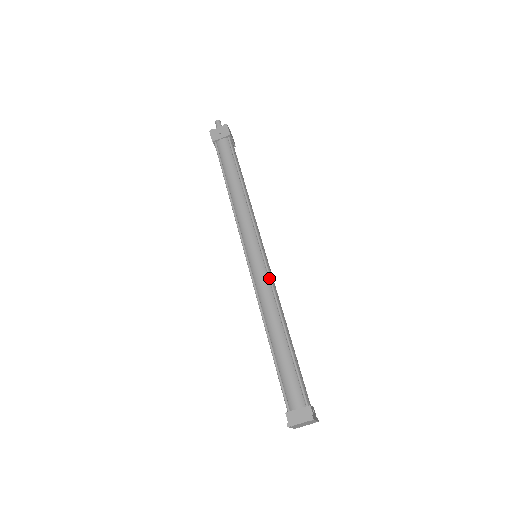
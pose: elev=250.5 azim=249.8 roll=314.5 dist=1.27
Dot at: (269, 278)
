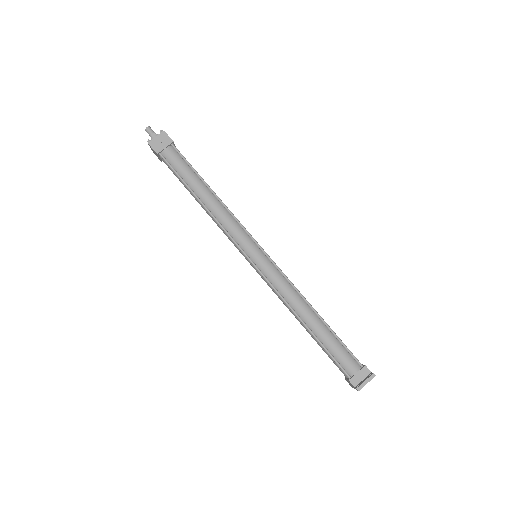
Dot at: (282, 273)
